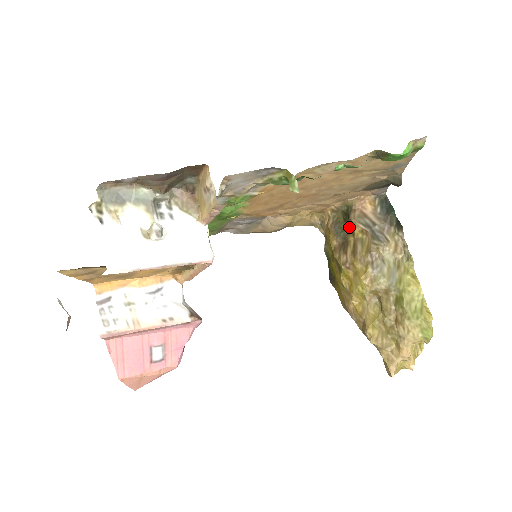
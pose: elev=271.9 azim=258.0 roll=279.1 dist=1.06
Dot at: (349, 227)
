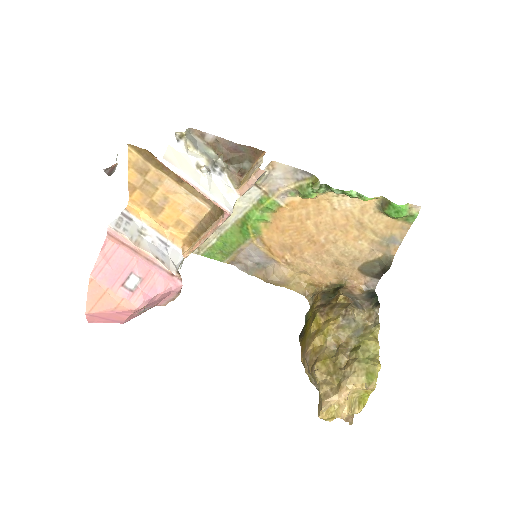
Dot at: (336, 296)
